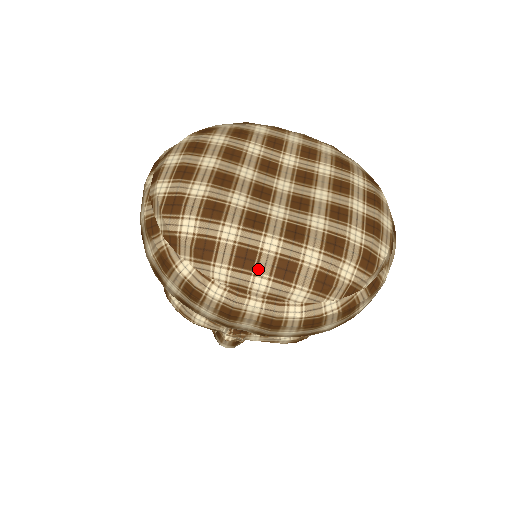
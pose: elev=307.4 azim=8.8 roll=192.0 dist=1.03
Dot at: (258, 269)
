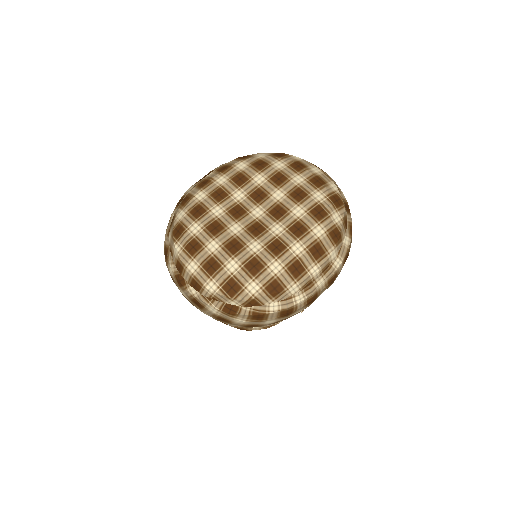
Dot at: (307, 266)
